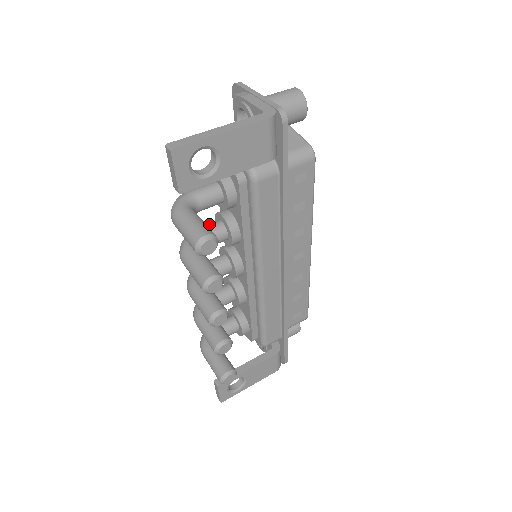
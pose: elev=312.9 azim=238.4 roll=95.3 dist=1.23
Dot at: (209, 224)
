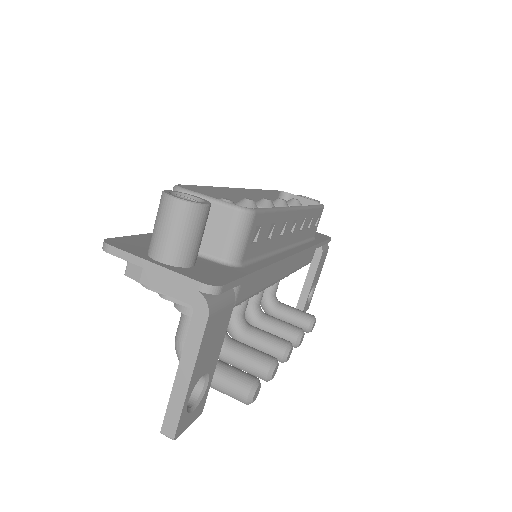
Dot at: occluded
